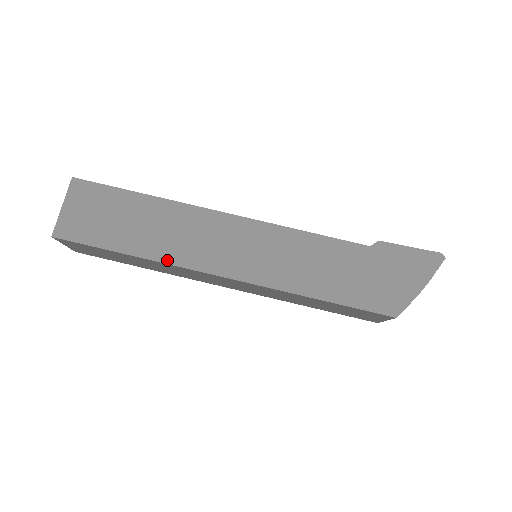
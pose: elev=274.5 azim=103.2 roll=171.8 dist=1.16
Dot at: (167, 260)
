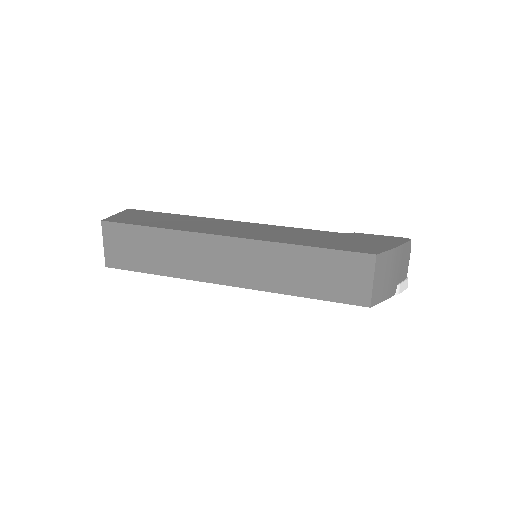
Dot at: (185, 230)
